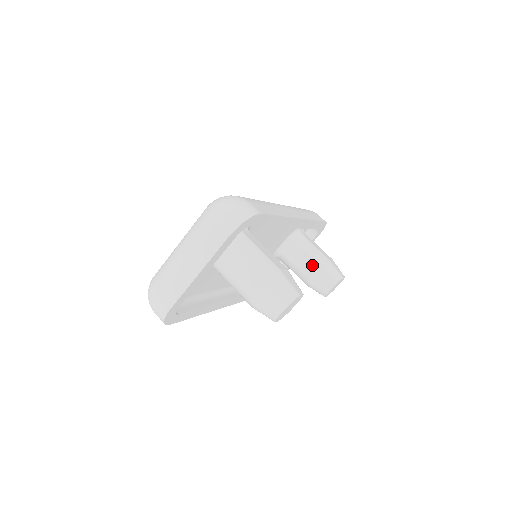
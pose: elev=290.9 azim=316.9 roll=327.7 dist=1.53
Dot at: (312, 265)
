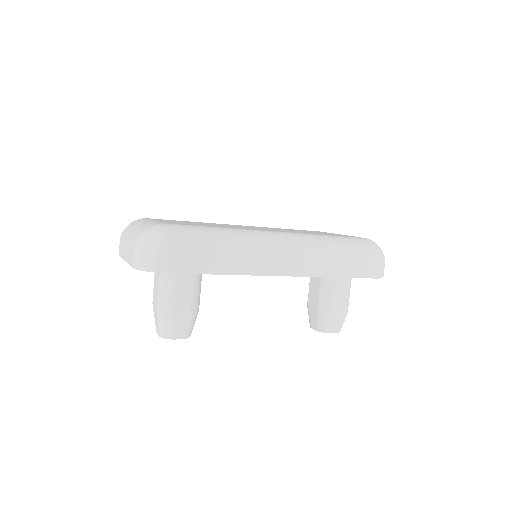
Dot at: (316, 299)
